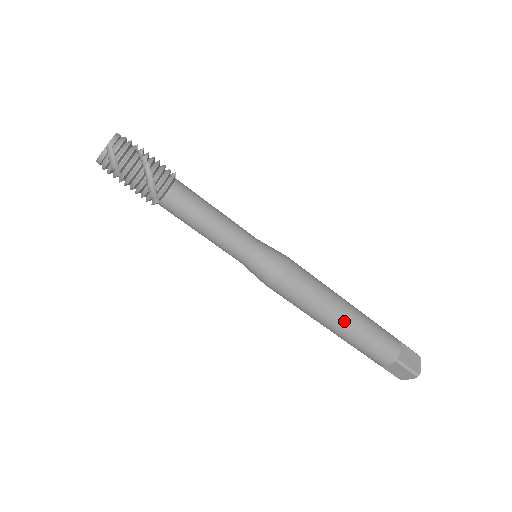
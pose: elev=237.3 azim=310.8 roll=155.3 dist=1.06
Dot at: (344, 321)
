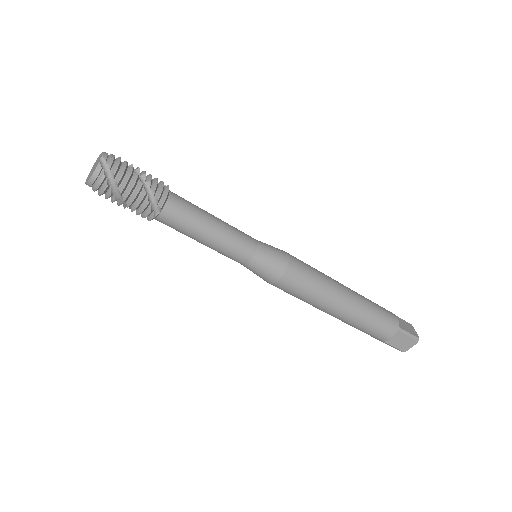
Dot at: (348, 300)
